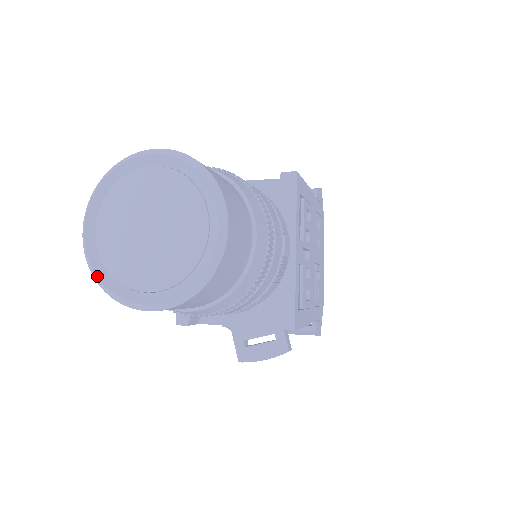
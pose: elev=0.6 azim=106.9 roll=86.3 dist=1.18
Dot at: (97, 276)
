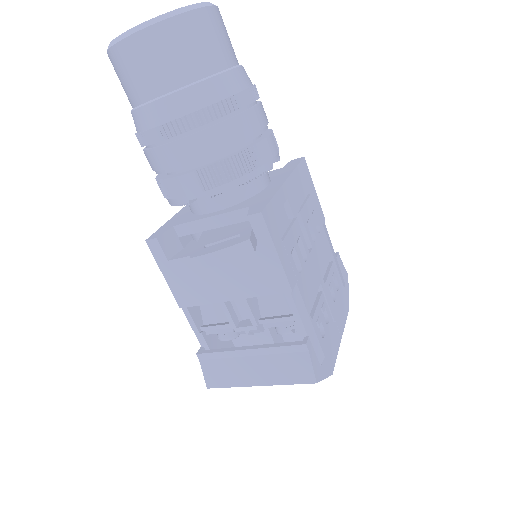
Dot at: occluded
